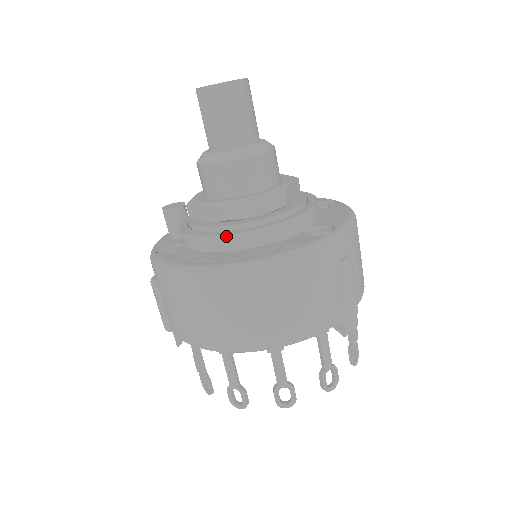
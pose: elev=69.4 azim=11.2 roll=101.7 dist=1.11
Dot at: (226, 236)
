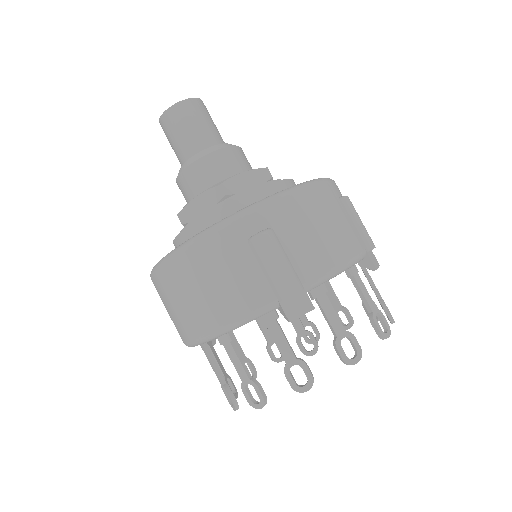
Dot at: (177, 238)
